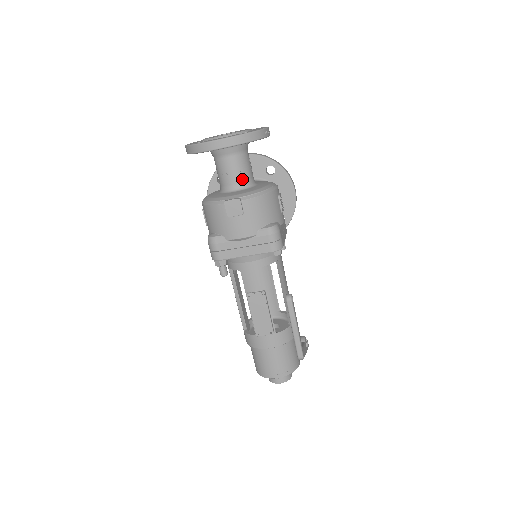
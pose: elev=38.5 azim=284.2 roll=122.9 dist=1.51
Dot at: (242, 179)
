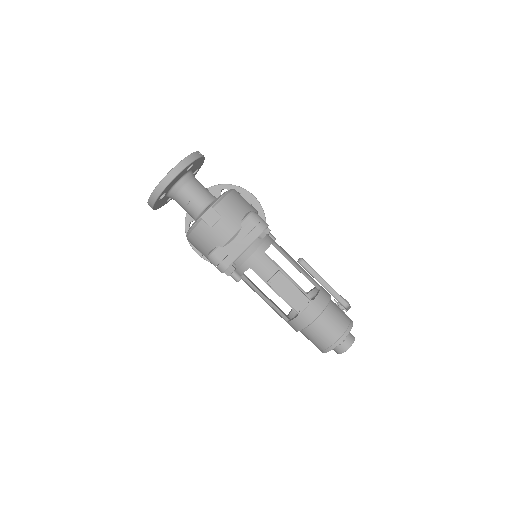
Dot at: (204, 198)
